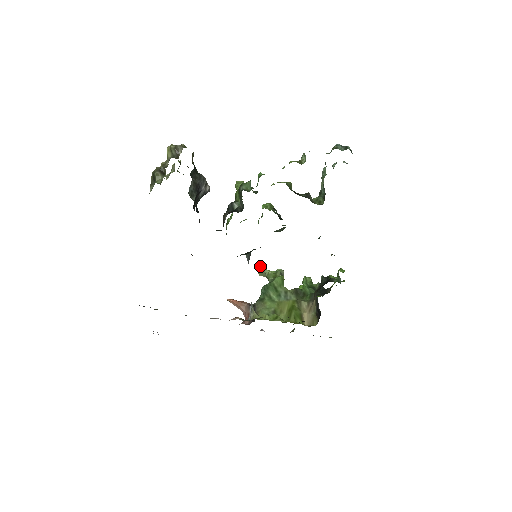
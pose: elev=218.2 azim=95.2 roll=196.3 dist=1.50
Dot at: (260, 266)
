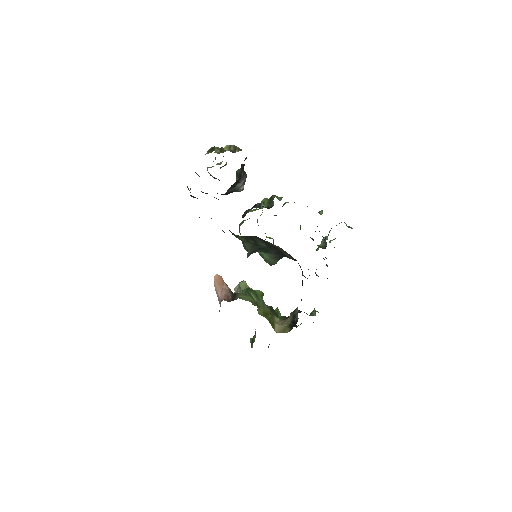
Dot at: occluded
